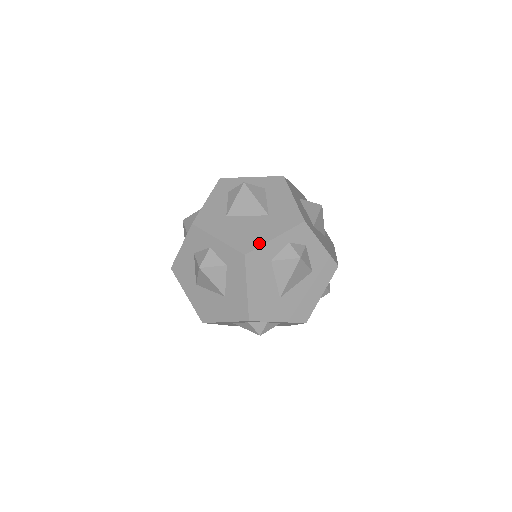
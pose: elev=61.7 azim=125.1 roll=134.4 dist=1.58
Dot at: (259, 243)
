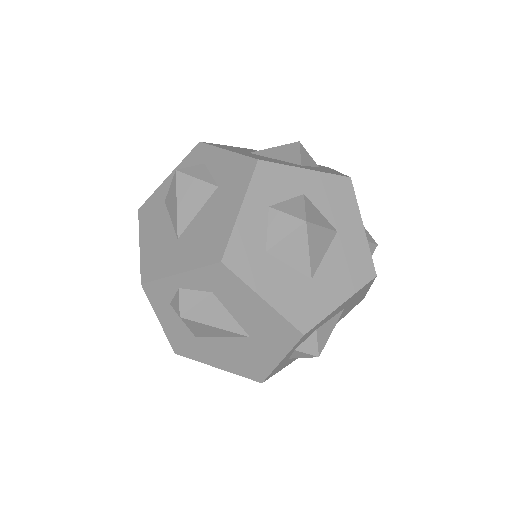
Dot at: occluded
